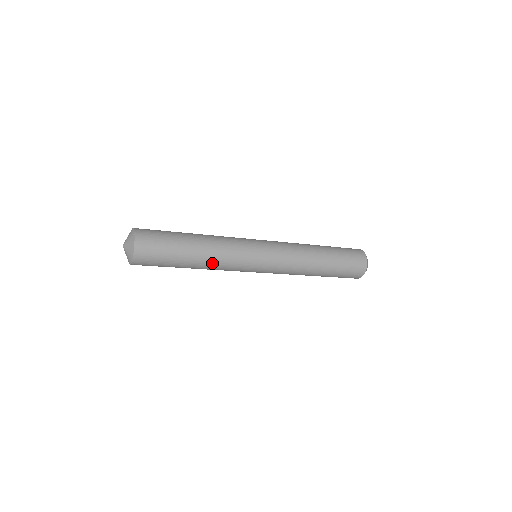
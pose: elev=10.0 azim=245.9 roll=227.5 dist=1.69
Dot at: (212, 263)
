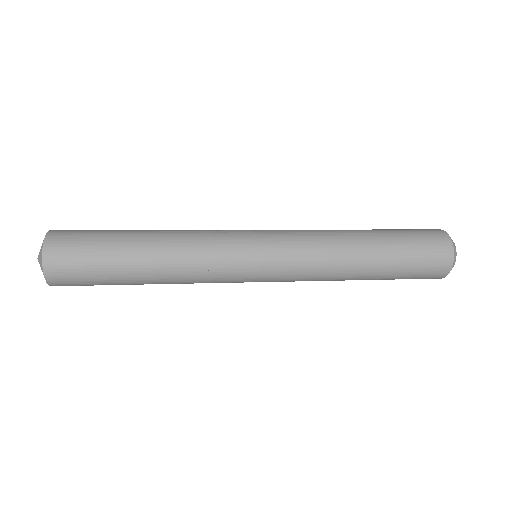
Dot at: occluded
